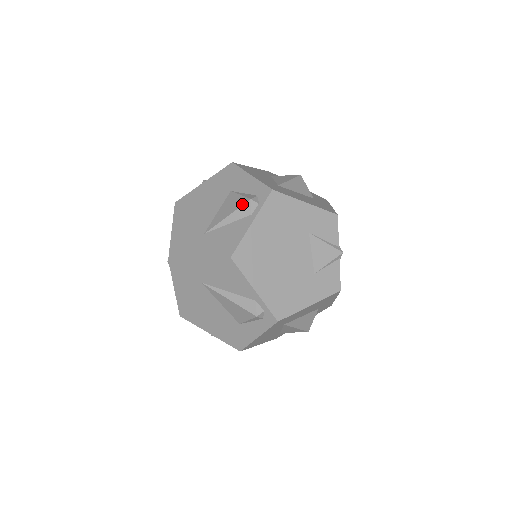
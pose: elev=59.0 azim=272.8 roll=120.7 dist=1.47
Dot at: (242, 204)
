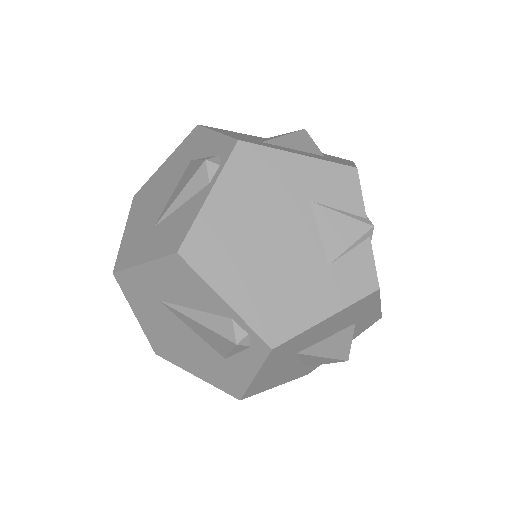
Dot at: (196, 170)
